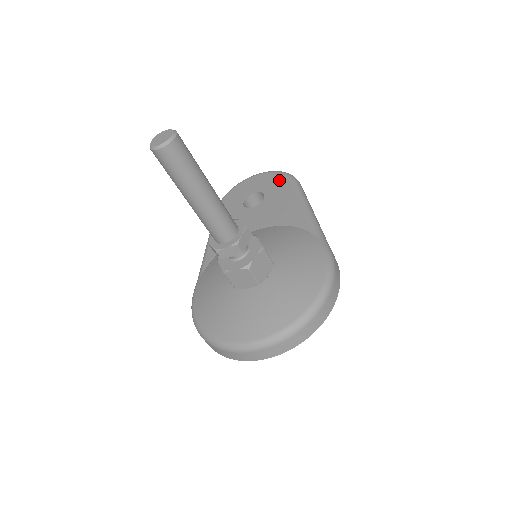
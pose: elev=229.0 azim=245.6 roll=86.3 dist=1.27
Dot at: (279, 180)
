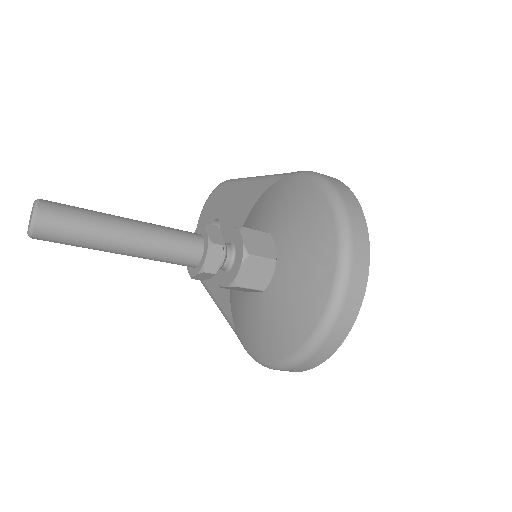
Dot at: (215, 197)
